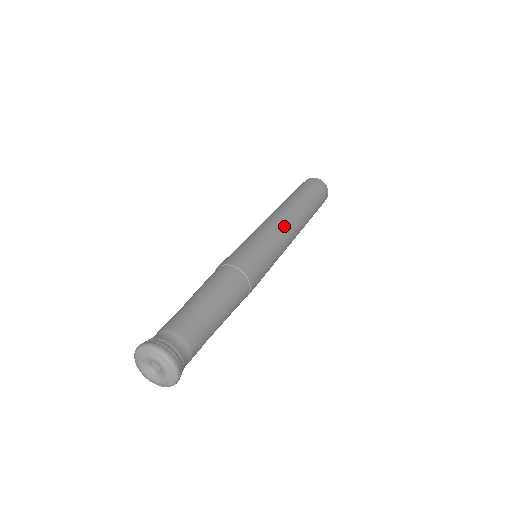
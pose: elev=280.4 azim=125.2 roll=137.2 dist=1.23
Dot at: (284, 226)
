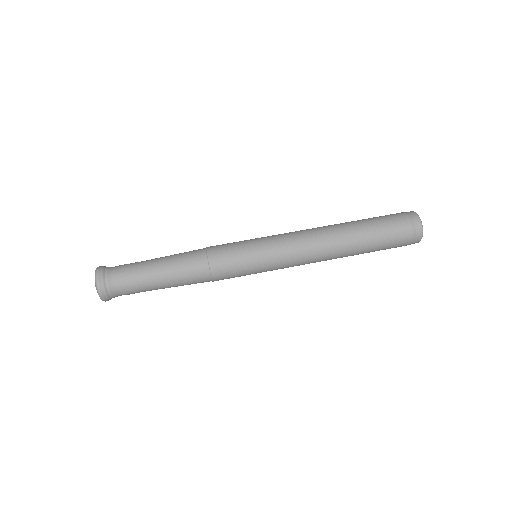
Dot at: (300, 263)
